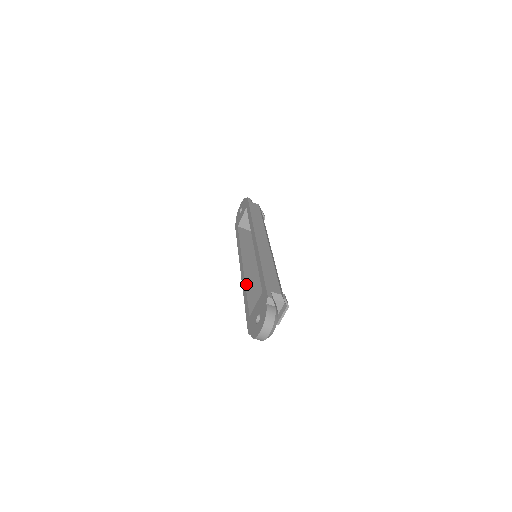
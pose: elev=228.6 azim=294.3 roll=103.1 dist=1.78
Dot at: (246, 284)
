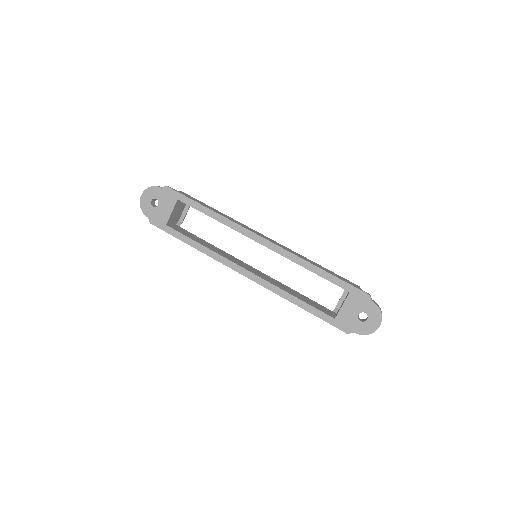
Dot at: (284, 290)
